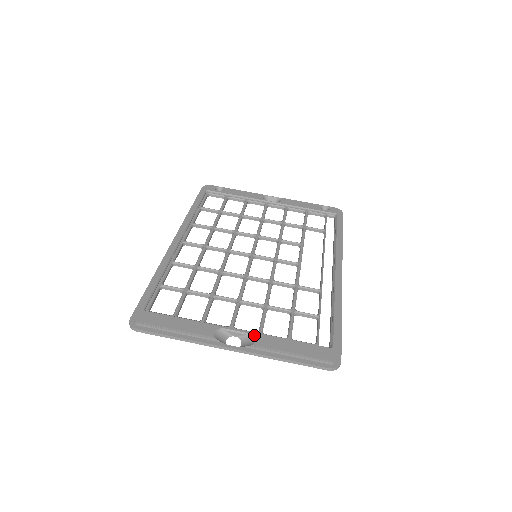
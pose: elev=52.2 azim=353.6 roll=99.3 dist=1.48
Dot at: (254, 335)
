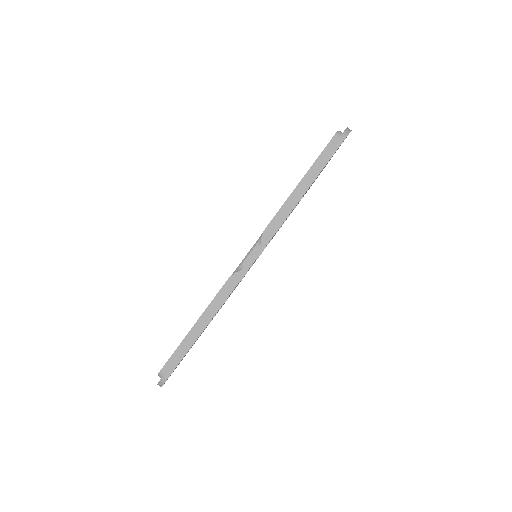
Dot at: occluded
